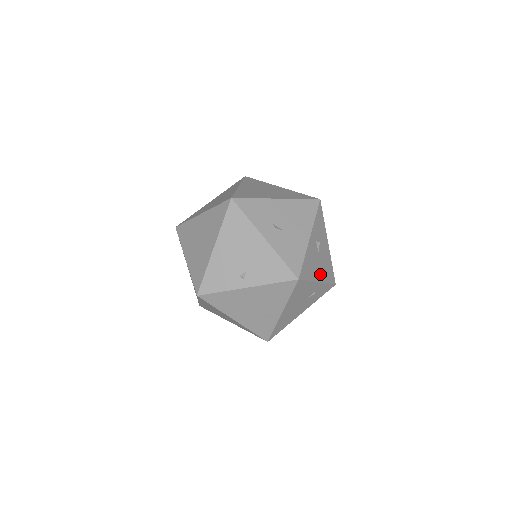
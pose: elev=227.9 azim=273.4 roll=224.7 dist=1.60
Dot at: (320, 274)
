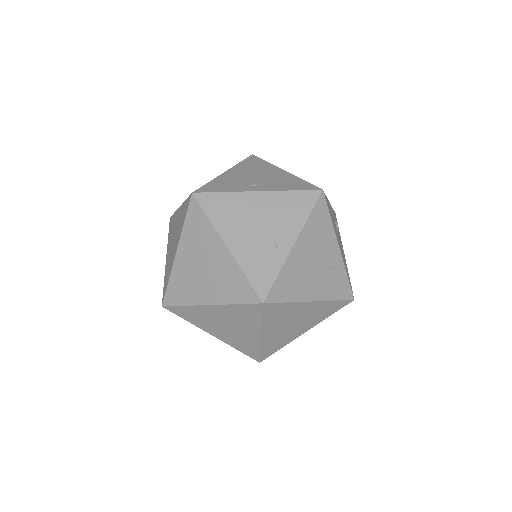
Dot at: (340, 247)
